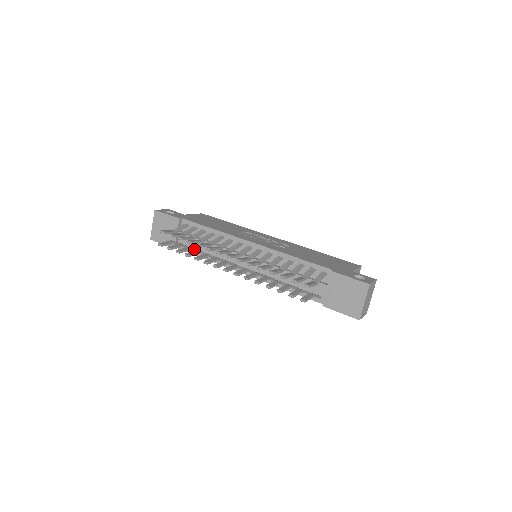
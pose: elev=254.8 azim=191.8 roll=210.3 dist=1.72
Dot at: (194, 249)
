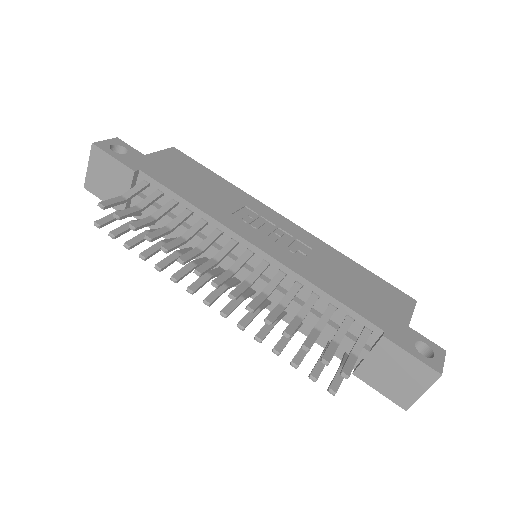
Dot at: occluded
